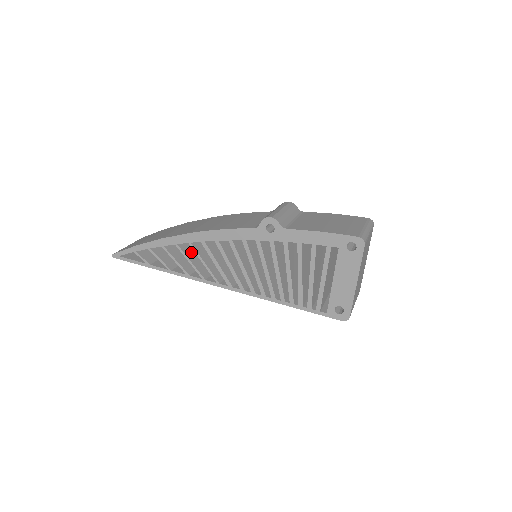
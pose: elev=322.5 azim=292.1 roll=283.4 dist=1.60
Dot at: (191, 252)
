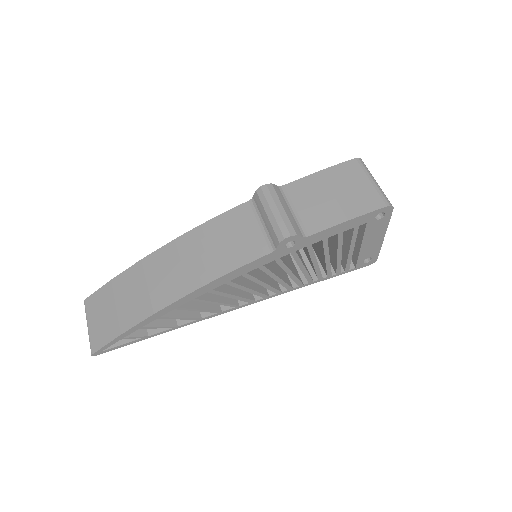
Dot at: occluded
